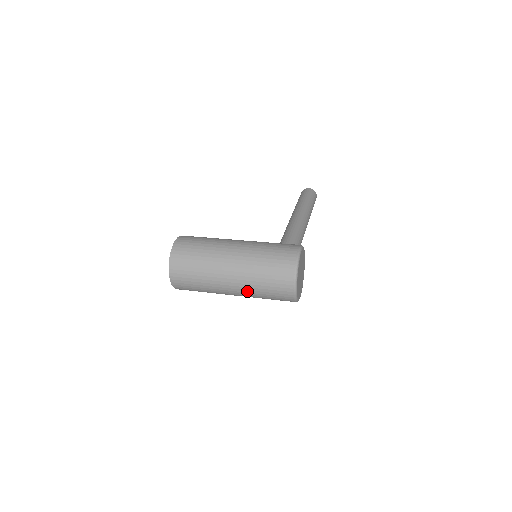
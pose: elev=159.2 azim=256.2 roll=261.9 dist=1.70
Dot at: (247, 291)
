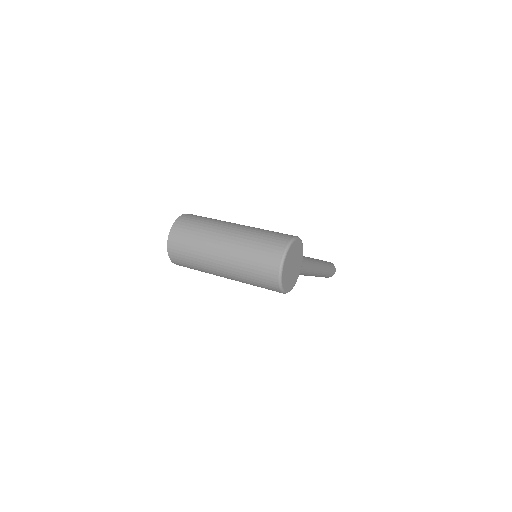
Dot at: (235, 262)
